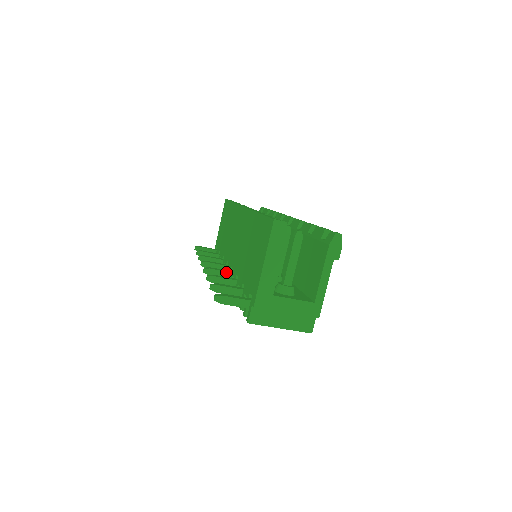
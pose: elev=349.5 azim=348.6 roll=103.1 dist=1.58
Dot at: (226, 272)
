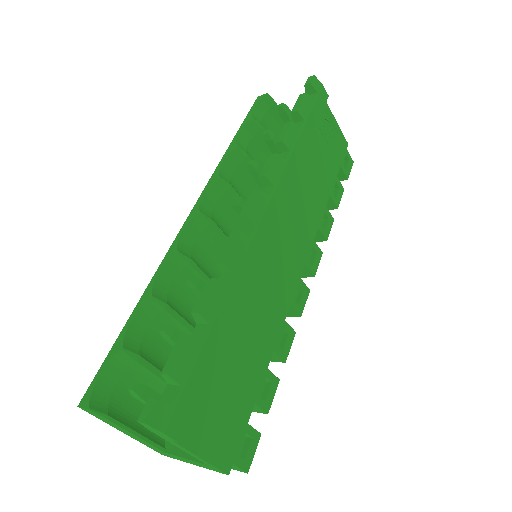
Dot at: occluded
